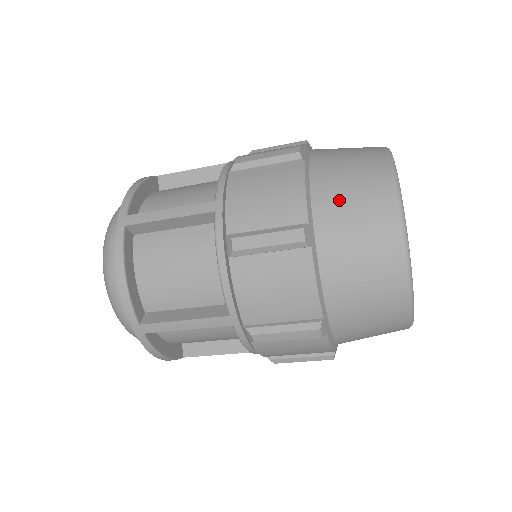
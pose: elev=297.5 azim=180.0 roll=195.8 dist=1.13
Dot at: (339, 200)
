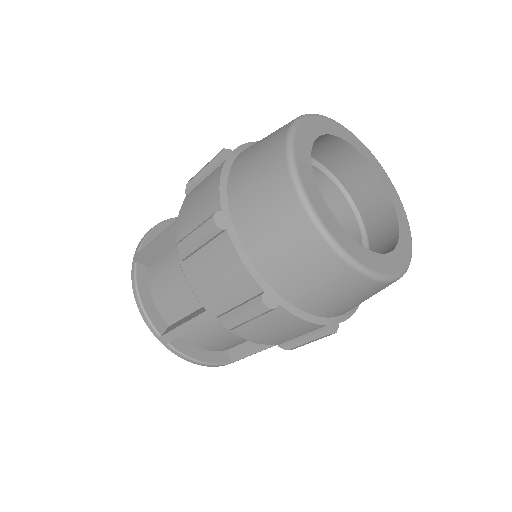
Dot at: (245, 180)
